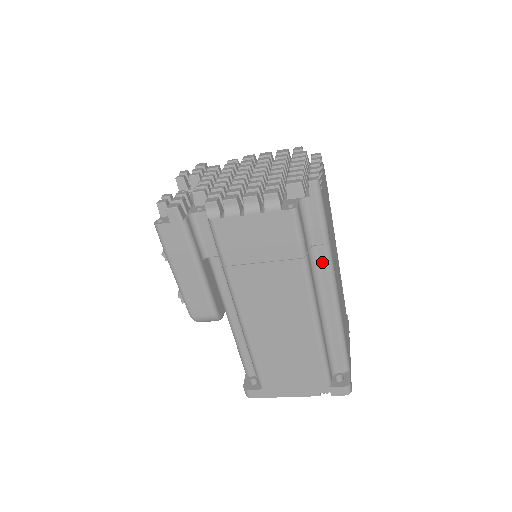
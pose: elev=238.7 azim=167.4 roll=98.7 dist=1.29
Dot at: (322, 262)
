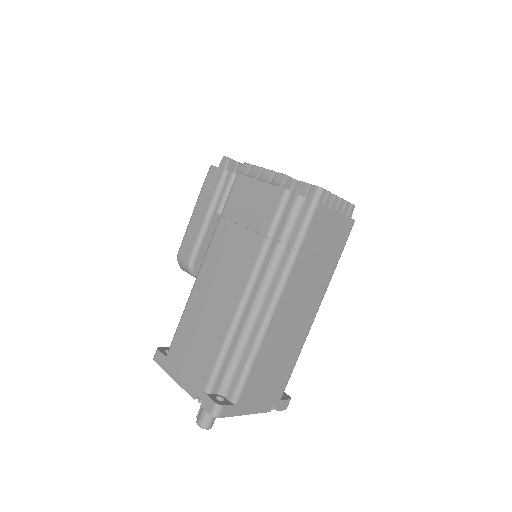
Dot at: (282, 264)
